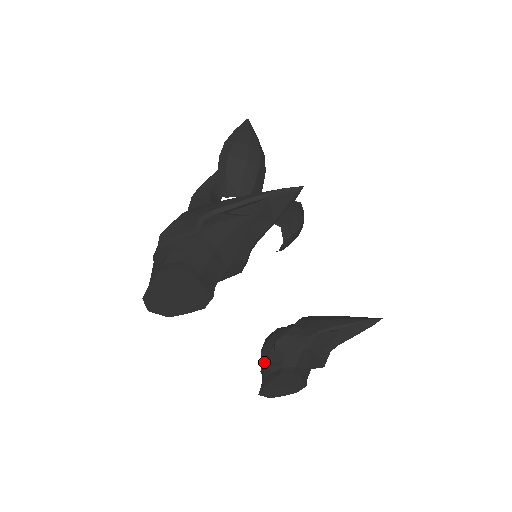
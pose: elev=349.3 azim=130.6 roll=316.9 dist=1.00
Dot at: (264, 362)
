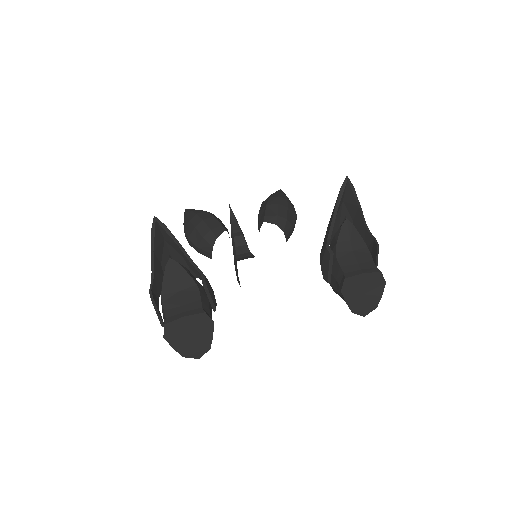
Dot at: occluded
